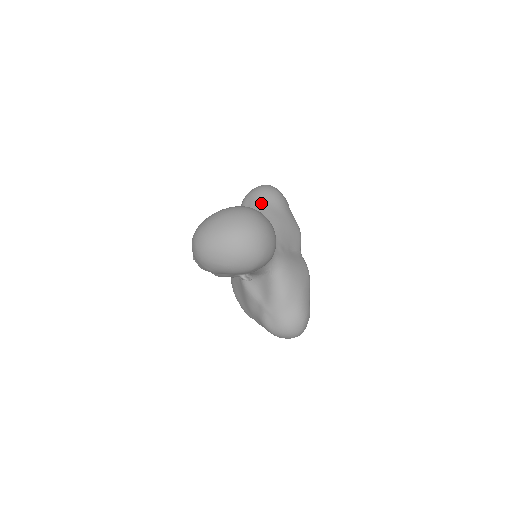
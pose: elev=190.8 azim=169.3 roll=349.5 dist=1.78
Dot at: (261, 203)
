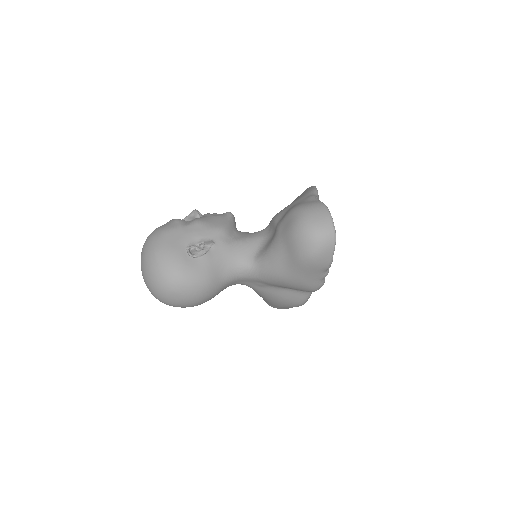
Dot at: (282, 245)
